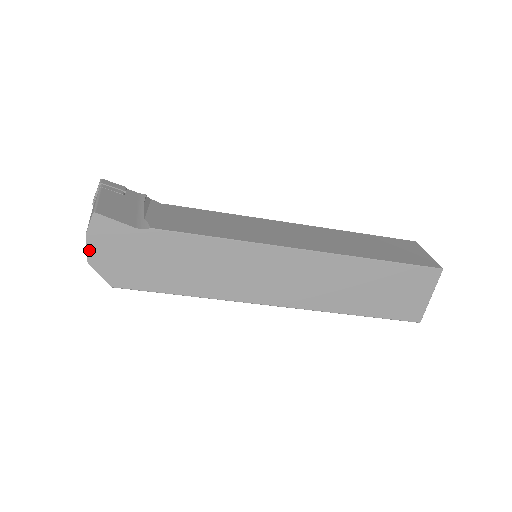
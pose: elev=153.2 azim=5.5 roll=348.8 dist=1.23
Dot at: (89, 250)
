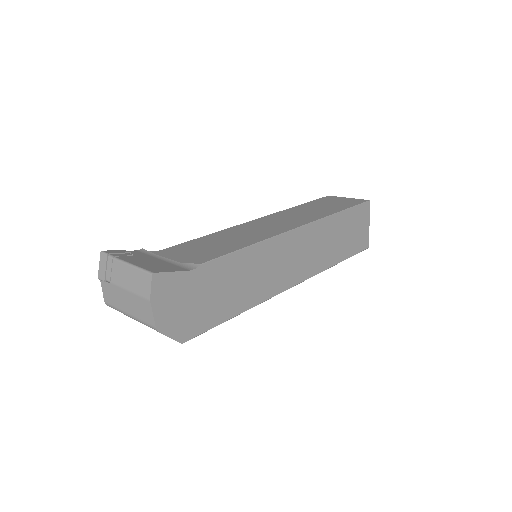
Dot at: (156, 316)
